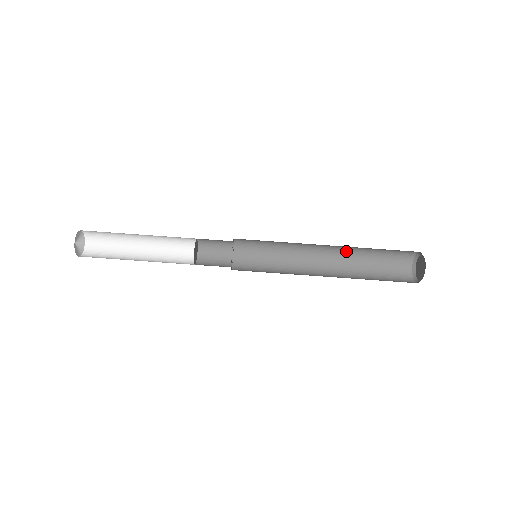
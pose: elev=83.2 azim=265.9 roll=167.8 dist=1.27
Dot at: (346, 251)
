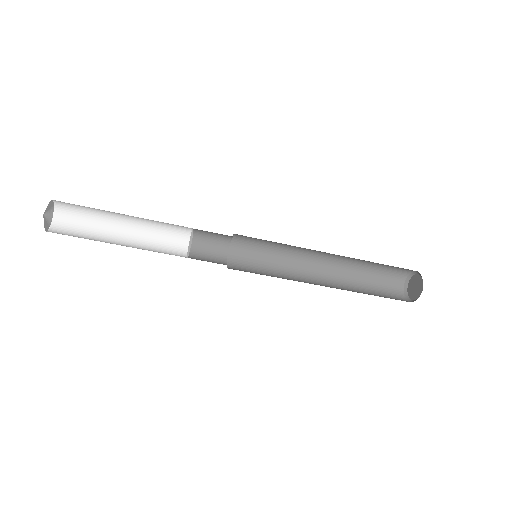
Dot at: occluded
